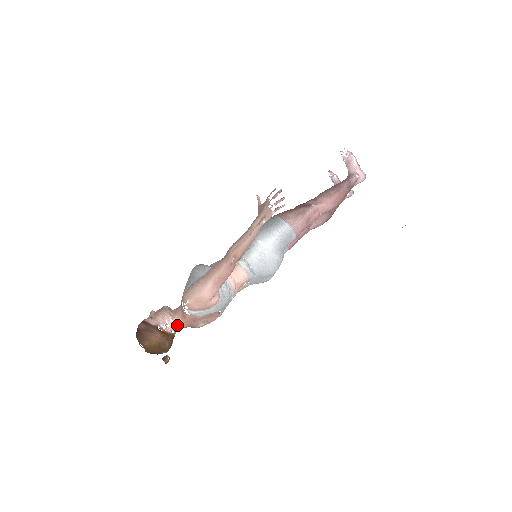
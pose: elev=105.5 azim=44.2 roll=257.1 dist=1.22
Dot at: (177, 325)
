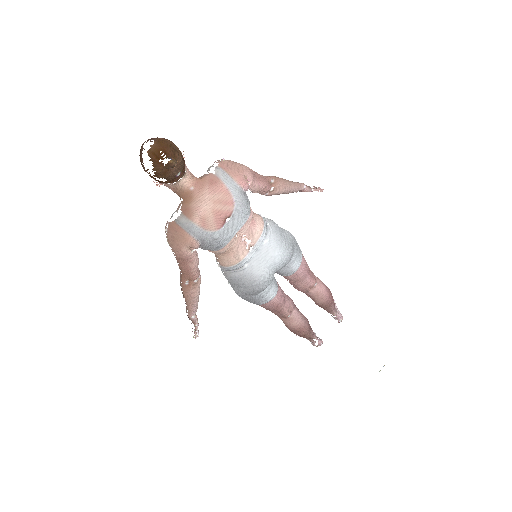
Dot at: (189, 175)
